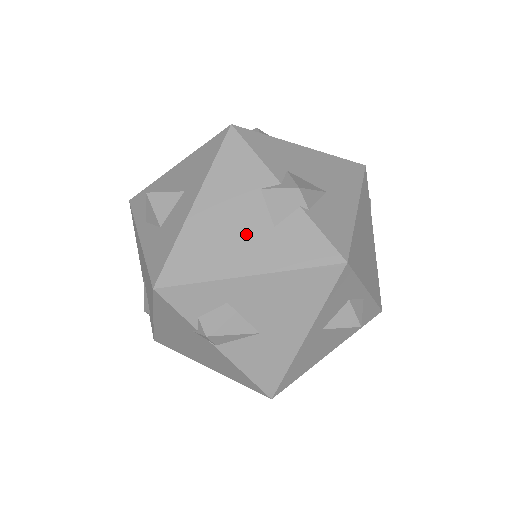
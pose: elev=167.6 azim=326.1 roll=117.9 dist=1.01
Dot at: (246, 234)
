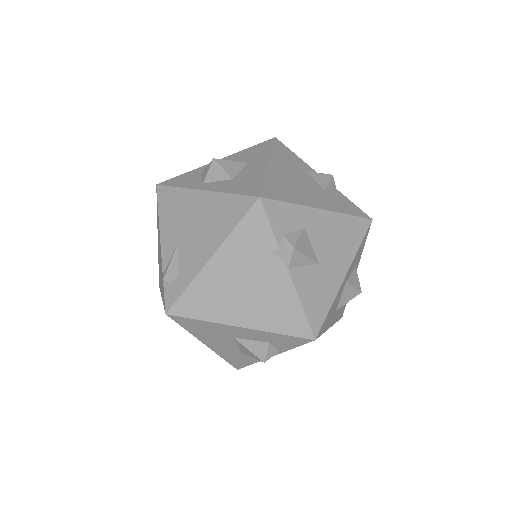
Dot at: (309, 189)
